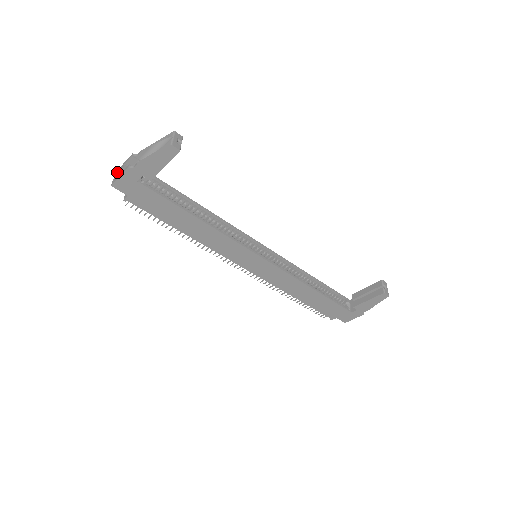
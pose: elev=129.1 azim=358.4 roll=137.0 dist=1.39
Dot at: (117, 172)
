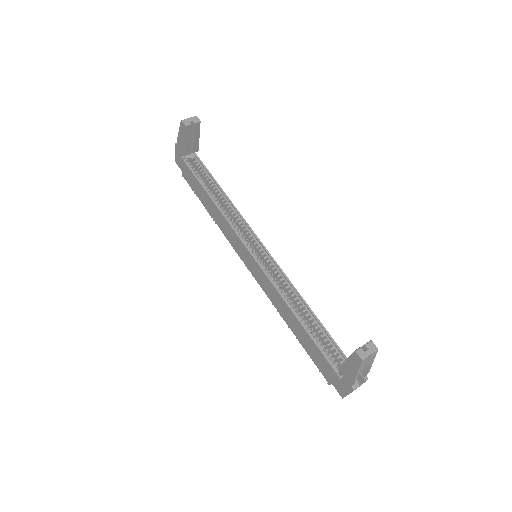
Dot at: occluded
